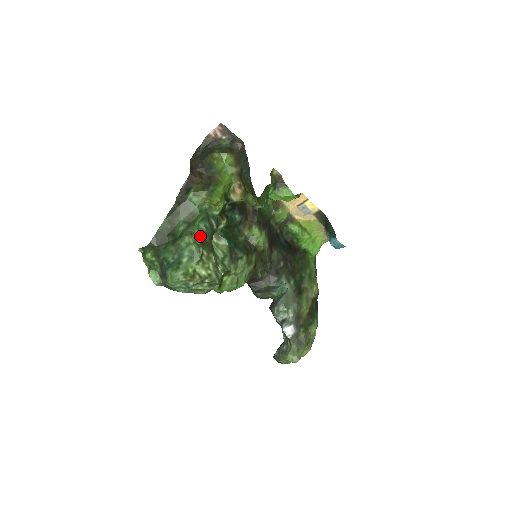
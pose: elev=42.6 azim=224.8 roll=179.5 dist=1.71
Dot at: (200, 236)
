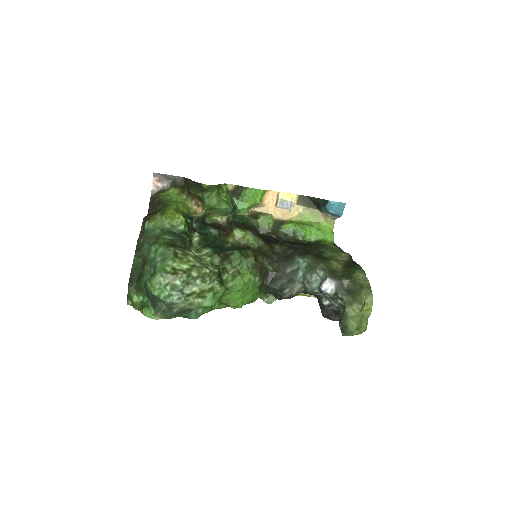
Dot at: (168, 243)
